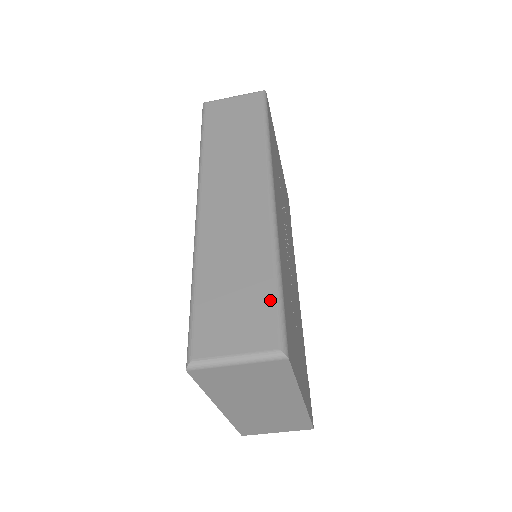
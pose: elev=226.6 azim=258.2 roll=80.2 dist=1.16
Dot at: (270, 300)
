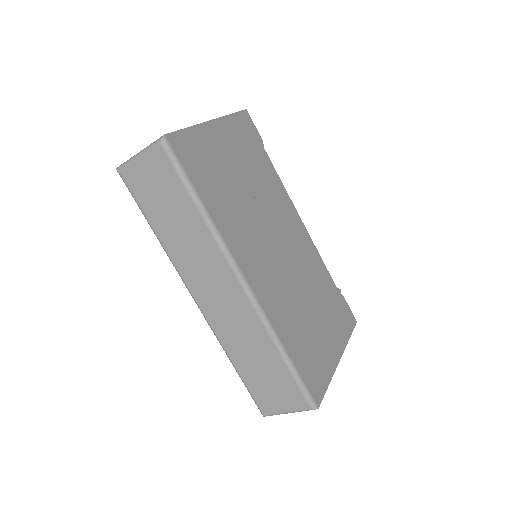
Dot at: (290, 378)
